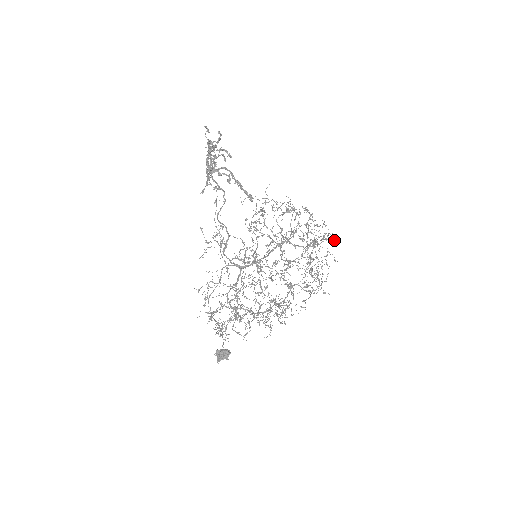
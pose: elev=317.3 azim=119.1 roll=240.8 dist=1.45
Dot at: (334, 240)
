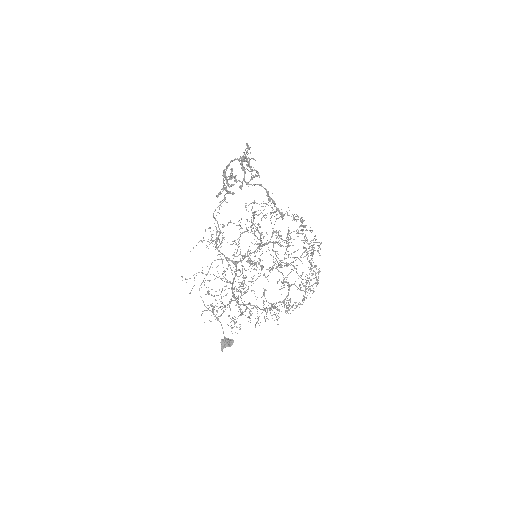
Dot at: occluded
